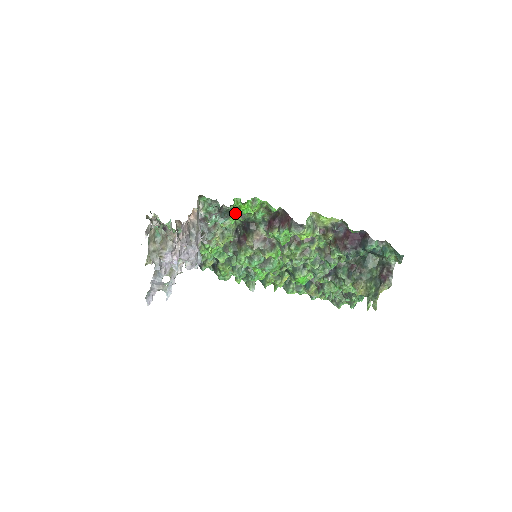
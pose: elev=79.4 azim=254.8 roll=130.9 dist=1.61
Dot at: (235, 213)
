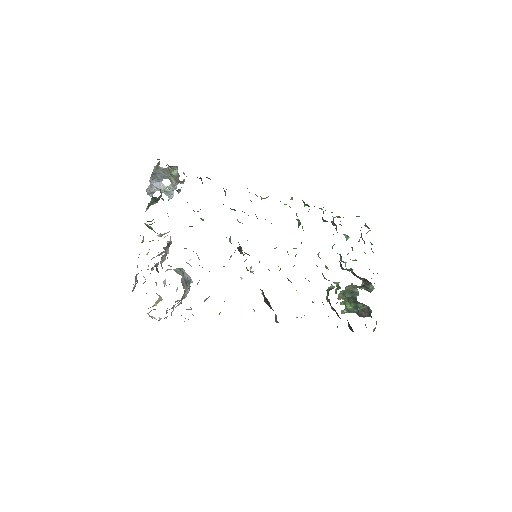
Dot at: occluded
